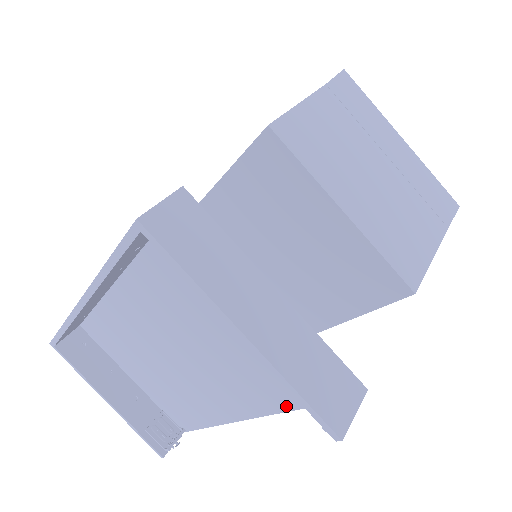
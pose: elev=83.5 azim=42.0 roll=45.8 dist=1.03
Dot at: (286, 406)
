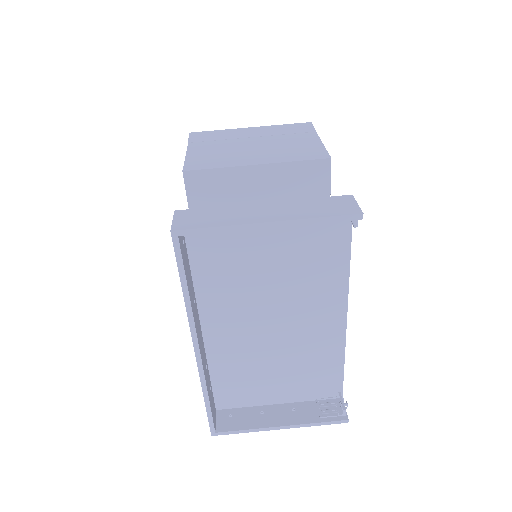
Dot at: (345, 267)
